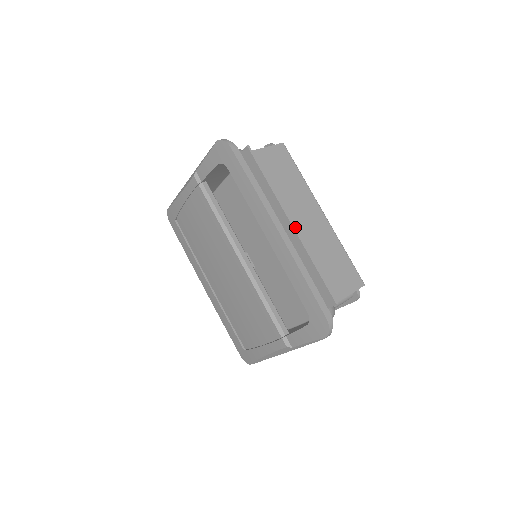
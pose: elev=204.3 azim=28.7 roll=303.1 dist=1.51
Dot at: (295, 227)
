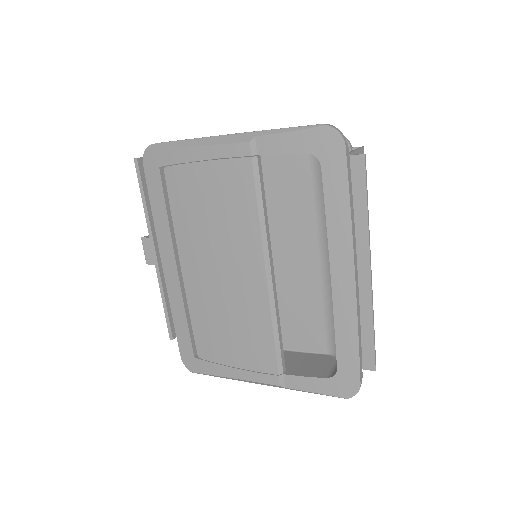
Dot at: occluded
